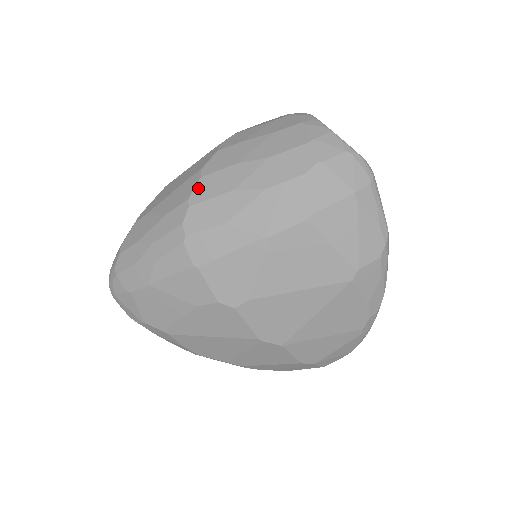
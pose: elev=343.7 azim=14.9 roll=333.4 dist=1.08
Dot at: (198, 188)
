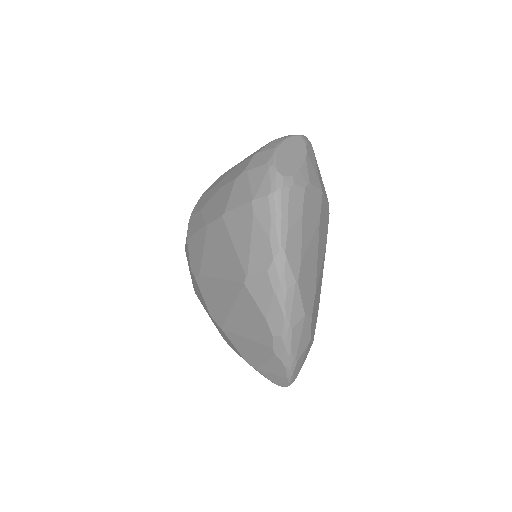
Dot at: (212, 184)
